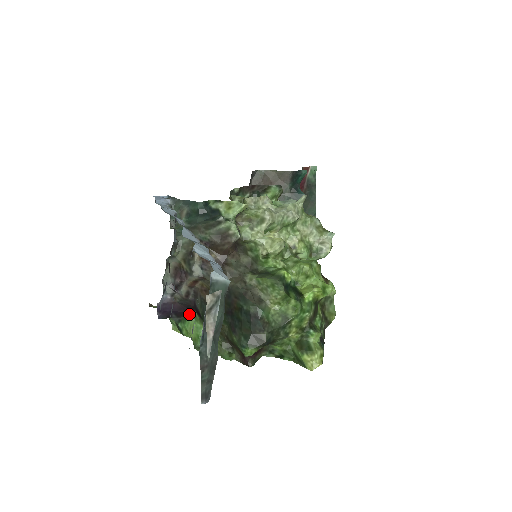
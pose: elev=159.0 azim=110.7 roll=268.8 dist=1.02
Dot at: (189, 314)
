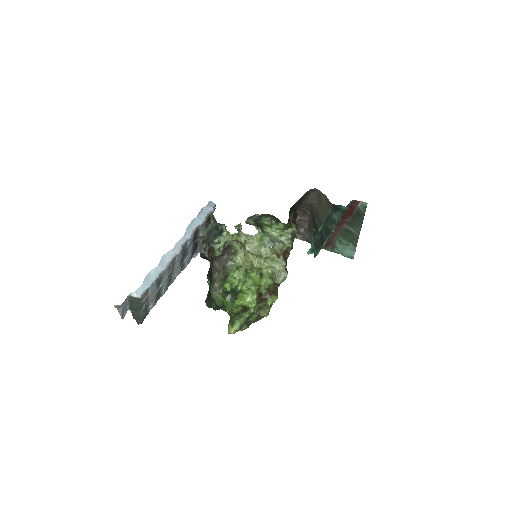
Dot at: occluded
